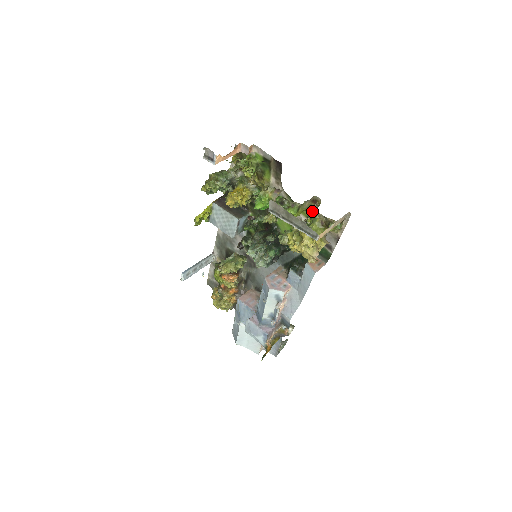
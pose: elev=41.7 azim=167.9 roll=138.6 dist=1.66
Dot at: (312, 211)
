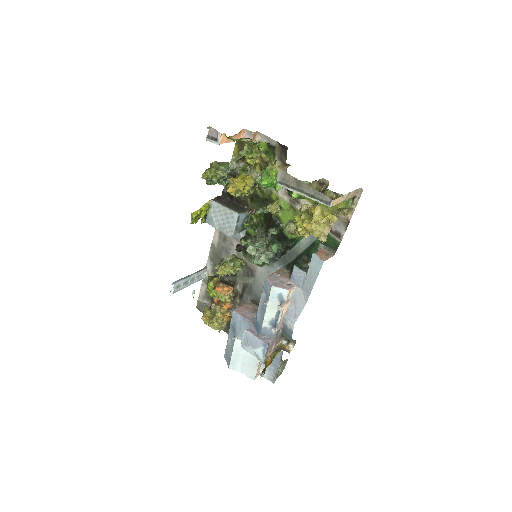
Dot at: occluded
